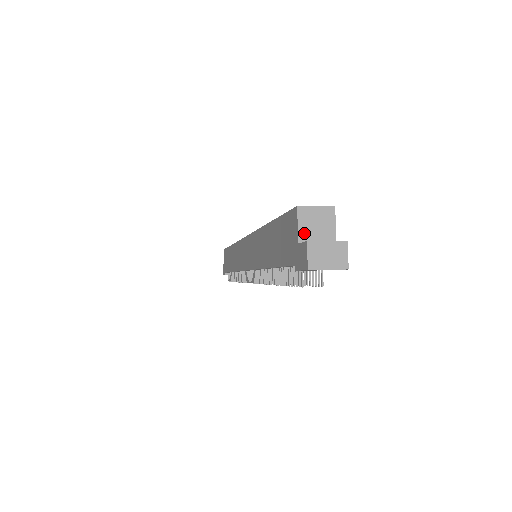
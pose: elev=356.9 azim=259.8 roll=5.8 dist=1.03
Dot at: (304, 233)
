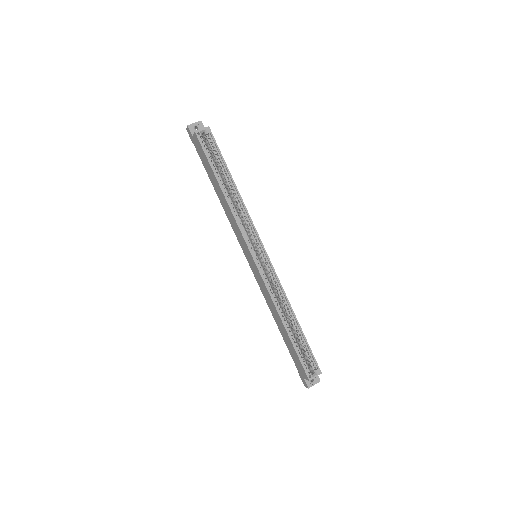
Dot at: occluded
